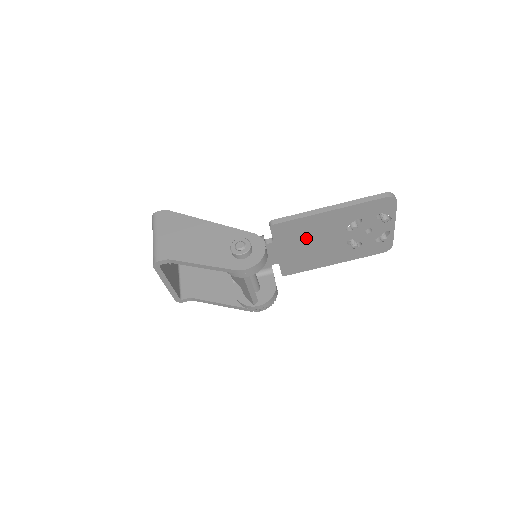
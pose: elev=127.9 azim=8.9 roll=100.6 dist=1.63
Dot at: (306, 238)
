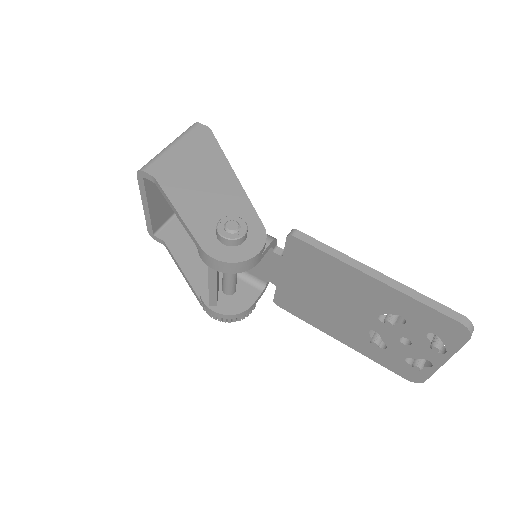
Dot at: (323, 284)
